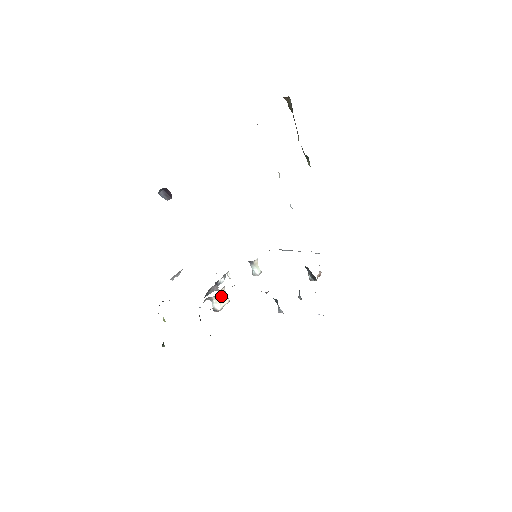
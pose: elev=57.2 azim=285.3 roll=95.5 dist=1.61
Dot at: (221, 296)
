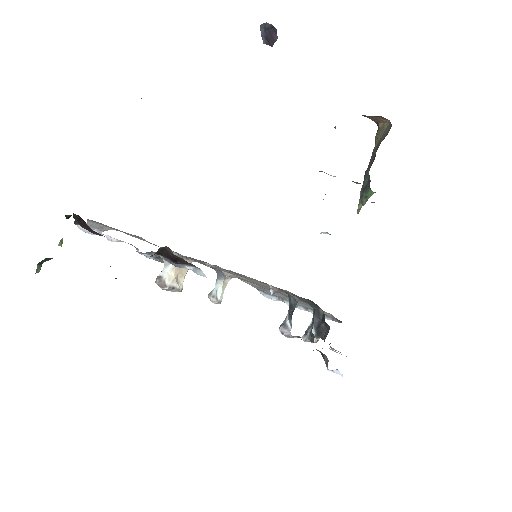
Dot at: (181, 269)
